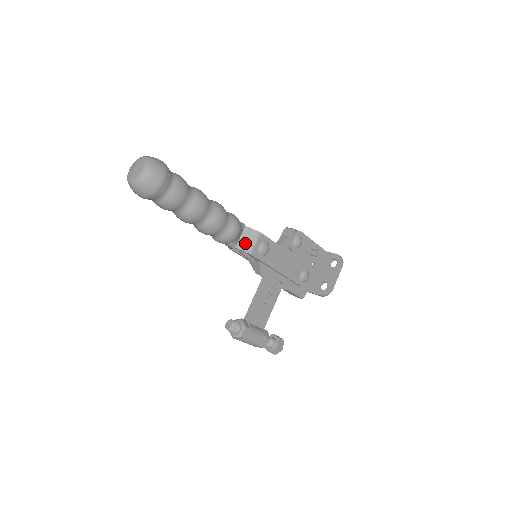
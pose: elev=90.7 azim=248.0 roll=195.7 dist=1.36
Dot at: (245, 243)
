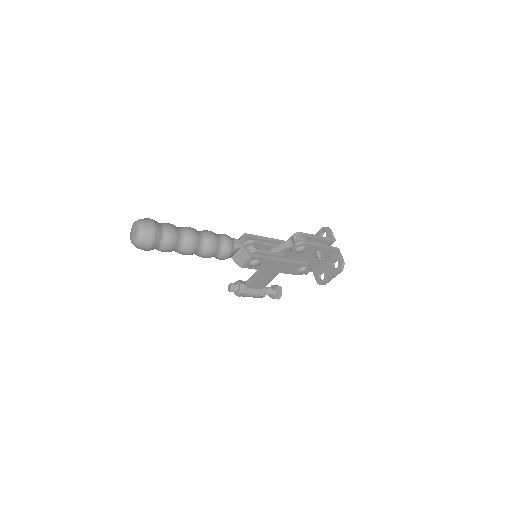
Dot at: (238, 258)
